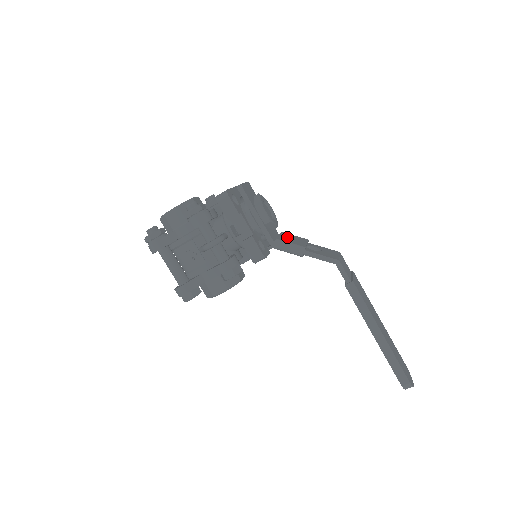
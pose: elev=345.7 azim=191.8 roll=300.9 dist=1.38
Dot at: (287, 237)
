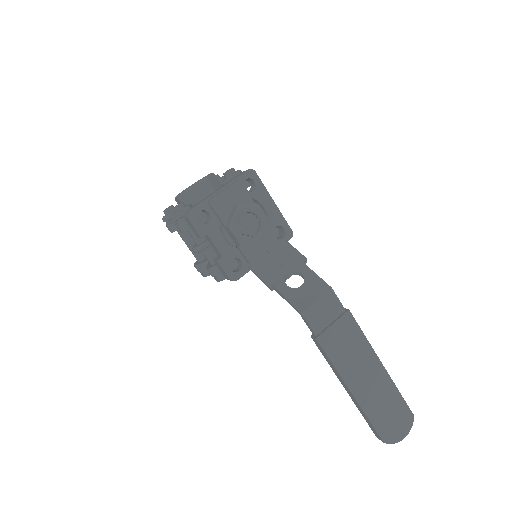
Dot at: (272, 256)
